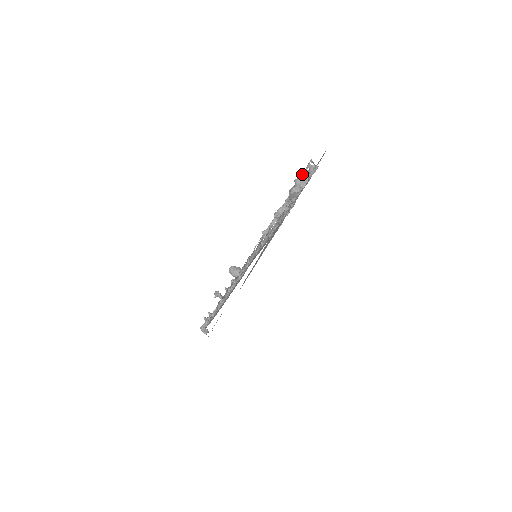
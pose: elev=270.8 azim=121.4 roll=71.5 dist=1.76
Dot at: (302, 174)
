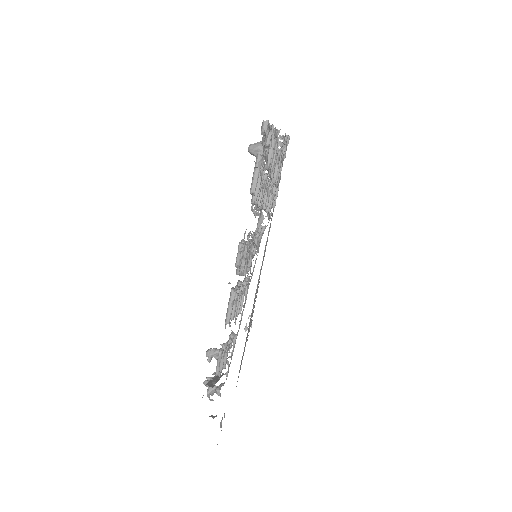
Dot at: occluded
